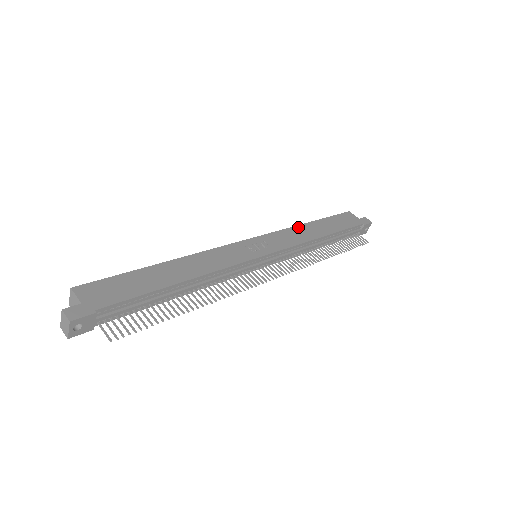
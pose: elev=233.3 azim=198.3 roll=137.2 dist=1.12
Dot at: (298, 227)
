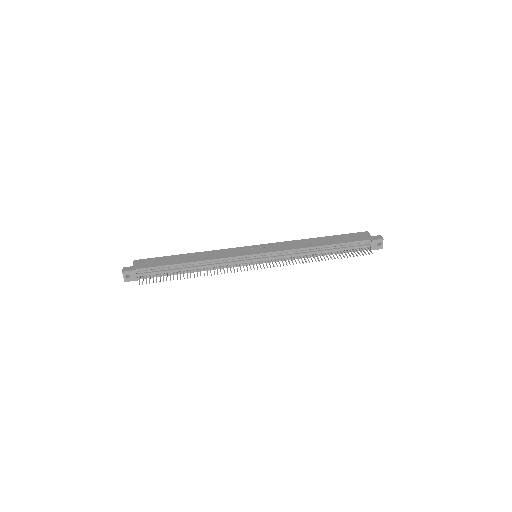
Dot at: (302, 240)
